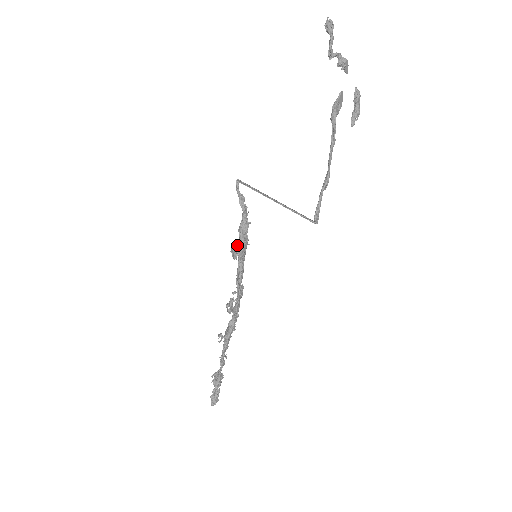
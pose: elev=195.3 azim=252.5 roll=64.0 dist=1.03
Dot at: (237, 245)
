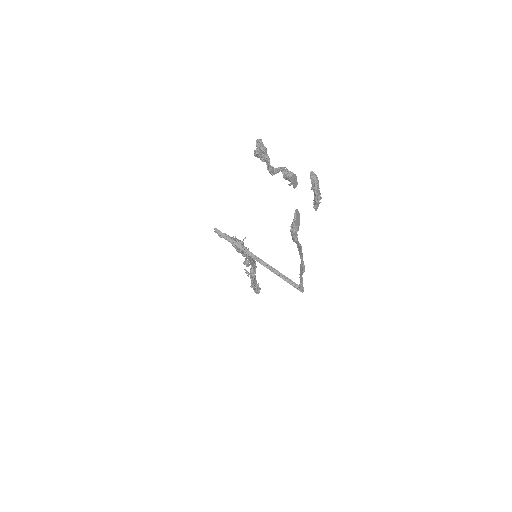
Dot at: occluded
